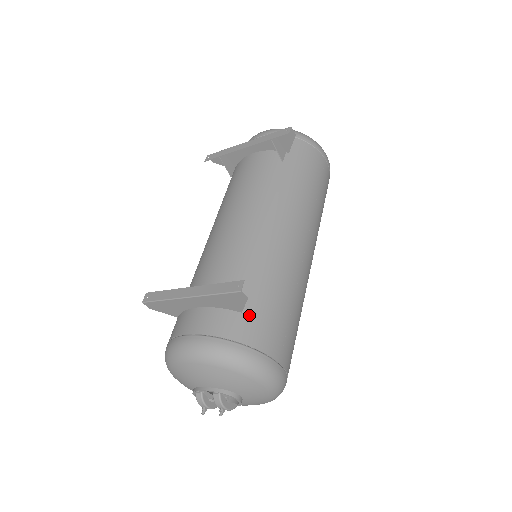
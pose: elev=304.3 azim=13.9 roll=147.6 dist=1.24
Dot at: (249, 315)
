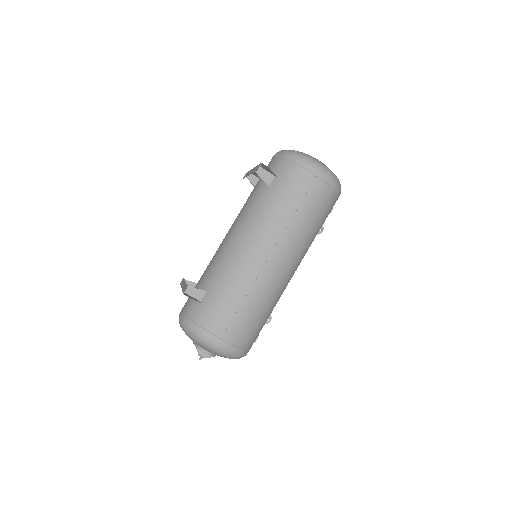
Dot at: (205, 306)
